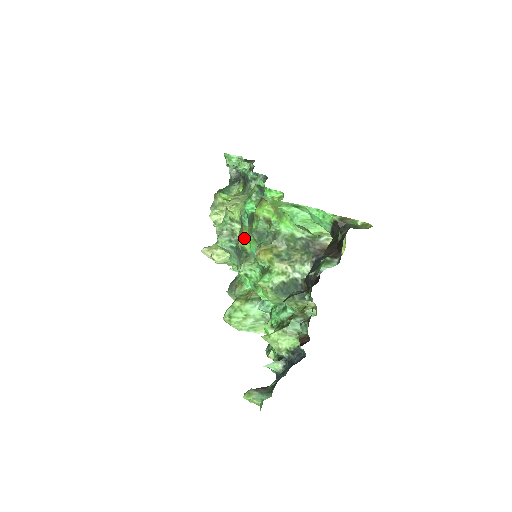
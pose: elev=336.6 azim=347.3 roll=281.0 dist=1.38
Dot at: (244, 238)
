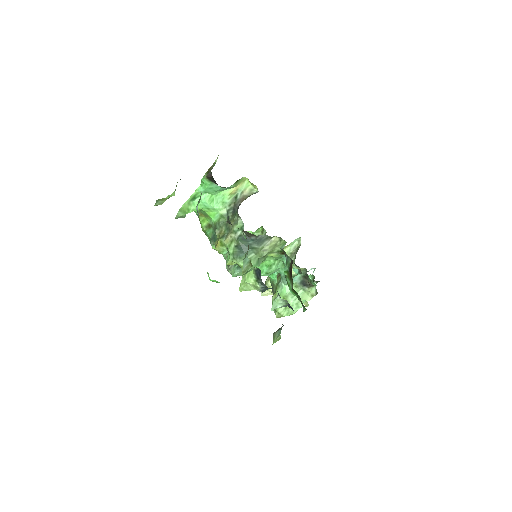
Dot at: occluded
